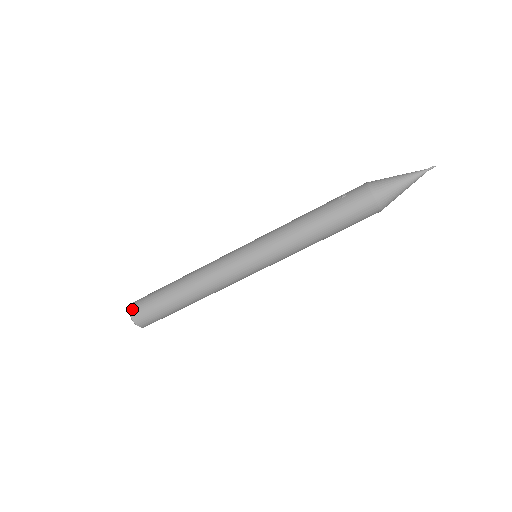
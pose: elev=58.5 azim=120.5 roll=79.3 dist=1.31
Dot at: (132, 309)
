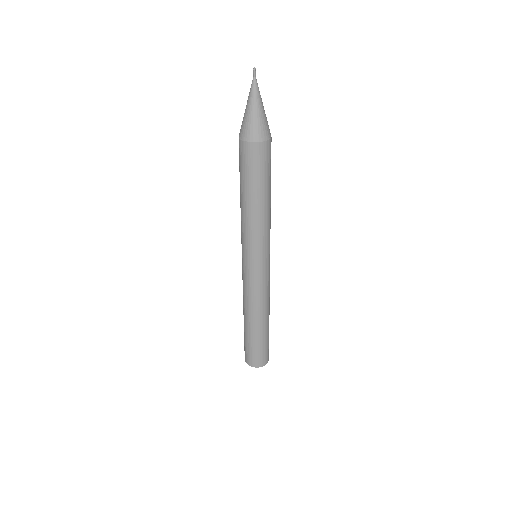
Dot at: (245, 359)
